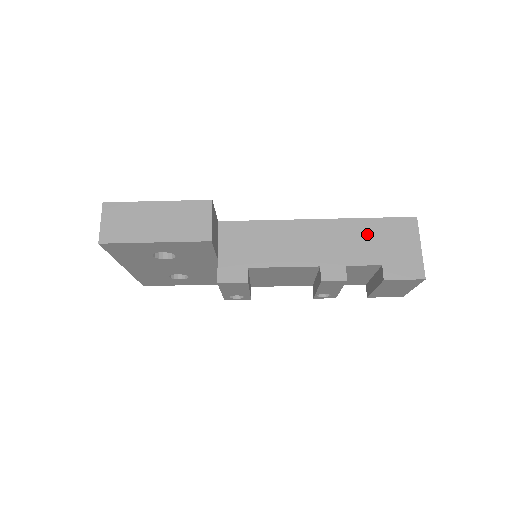
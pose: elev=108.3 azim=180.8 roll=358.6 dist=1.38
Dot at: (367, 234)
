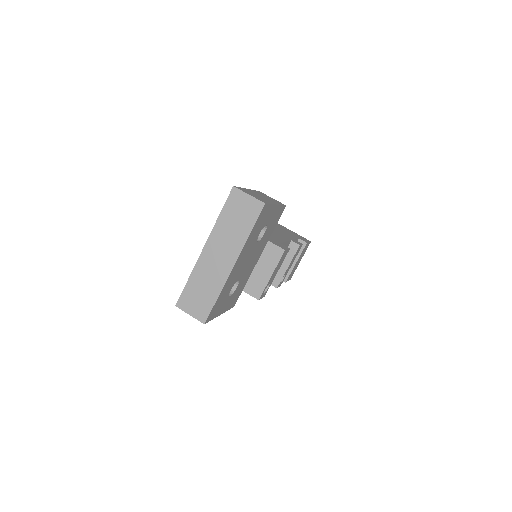
Dot at: (280, 229)
